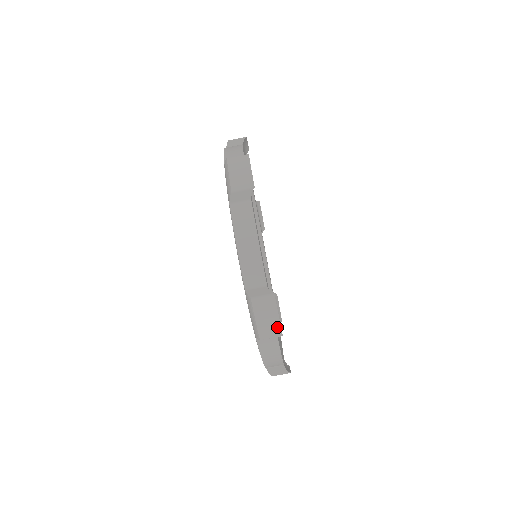
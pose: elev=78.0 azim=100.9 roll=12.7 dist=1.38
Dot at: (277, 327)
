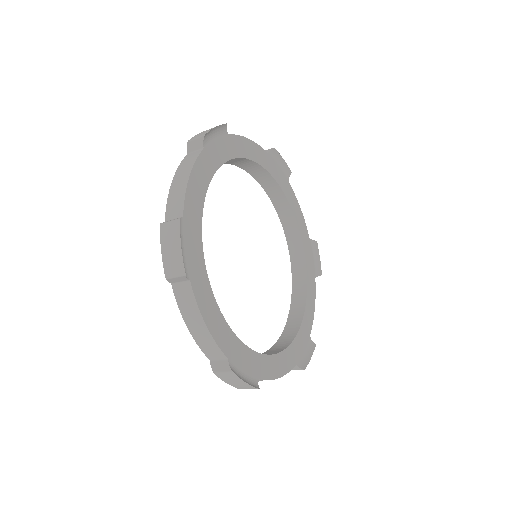
Dot at: (250, 386)
